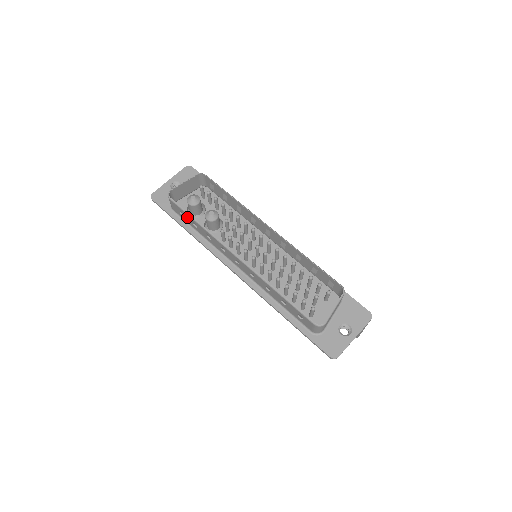
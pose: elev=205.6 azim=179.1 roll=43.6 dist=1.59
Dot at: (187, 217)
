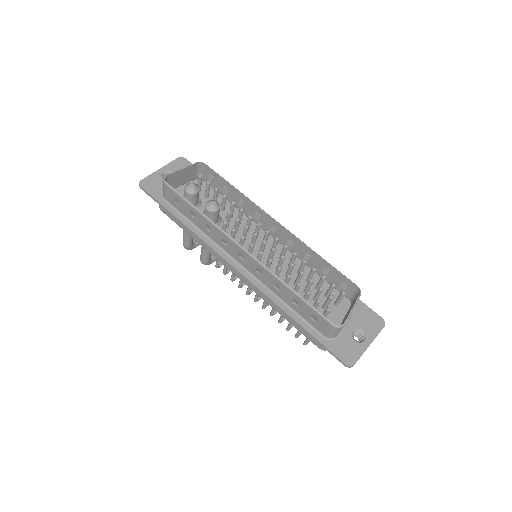
Dot at: (184, 205)
